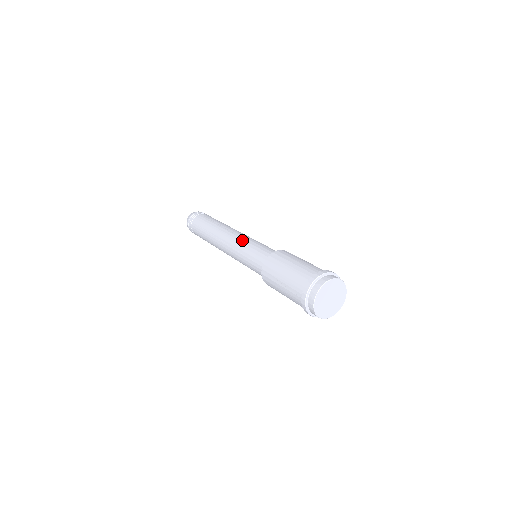
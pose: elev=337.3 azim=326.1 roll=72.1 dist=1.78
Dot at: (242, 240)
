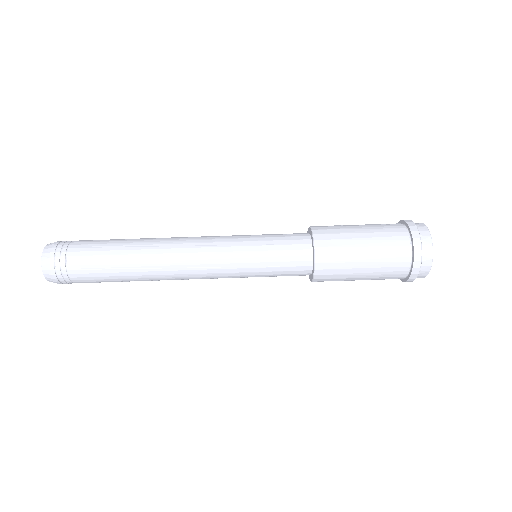
Dot at: (230, 271)
